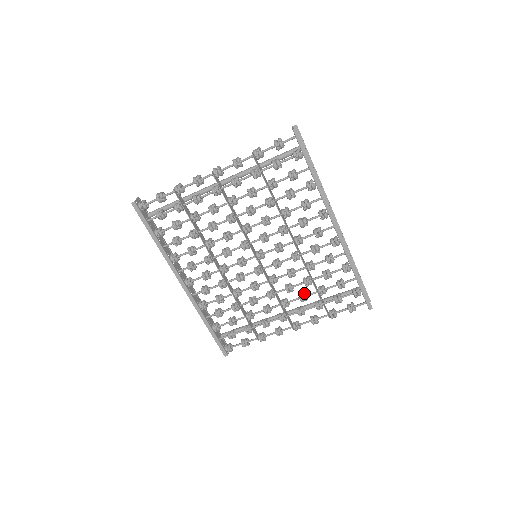
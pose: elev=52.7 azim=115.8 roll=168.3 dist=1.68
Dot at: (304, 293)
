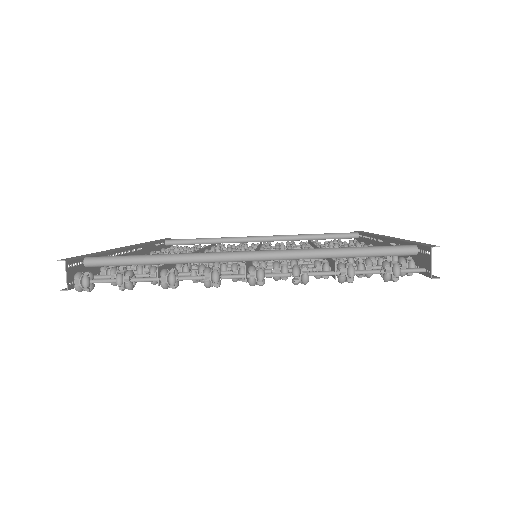
Dot at: occluded
